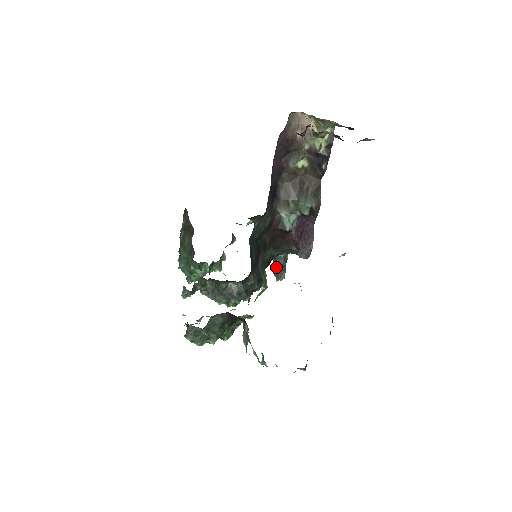
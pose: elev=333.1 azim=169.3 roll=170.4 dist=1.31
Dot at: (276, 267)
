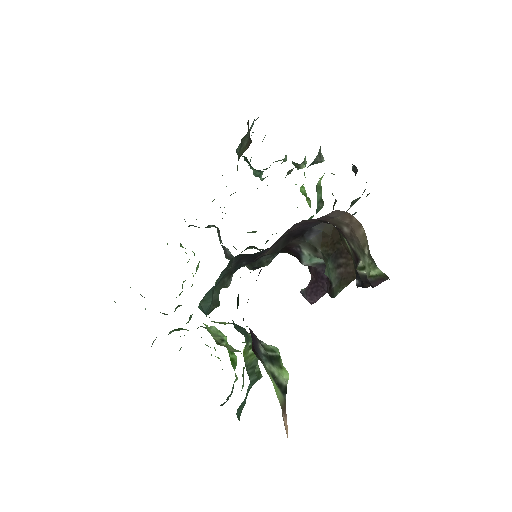
Dot at: occluded
